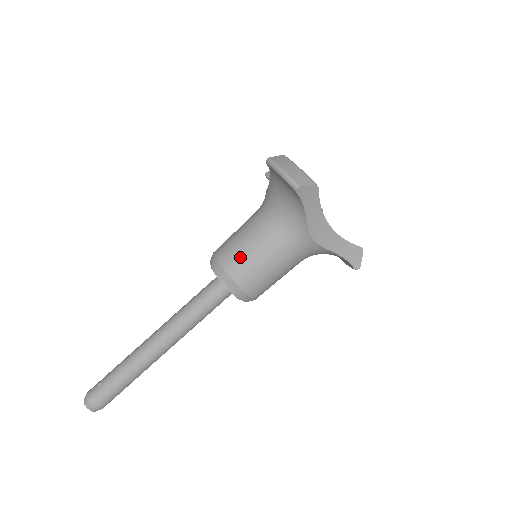
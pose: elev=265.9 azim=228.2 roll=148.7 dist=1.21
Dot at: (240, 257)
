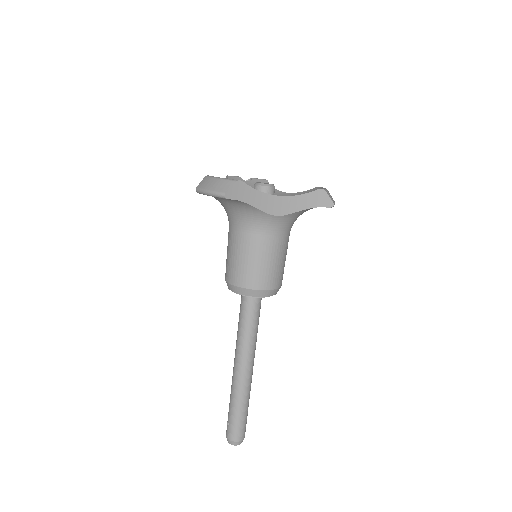
Dot at: (239, 269)
